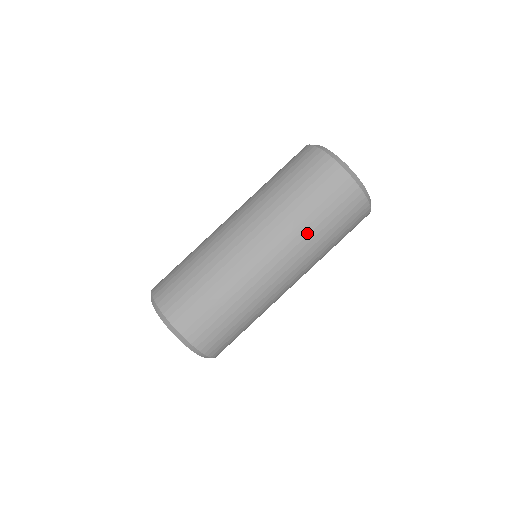
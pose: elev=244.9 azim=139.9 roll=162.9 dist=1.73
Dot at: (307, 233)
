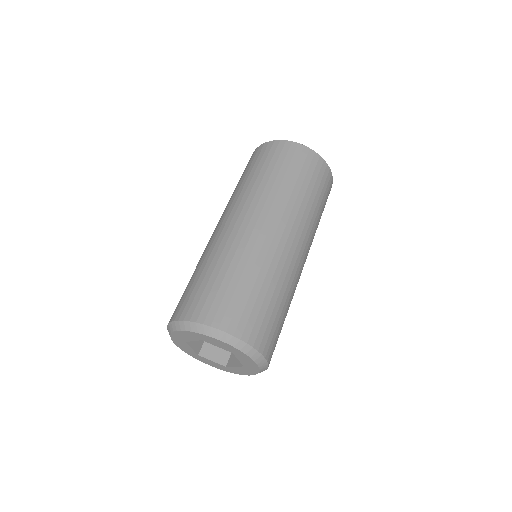
Dot at: (305, 206)
